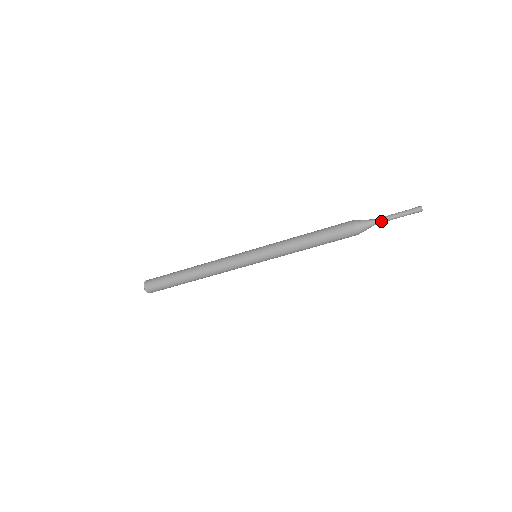
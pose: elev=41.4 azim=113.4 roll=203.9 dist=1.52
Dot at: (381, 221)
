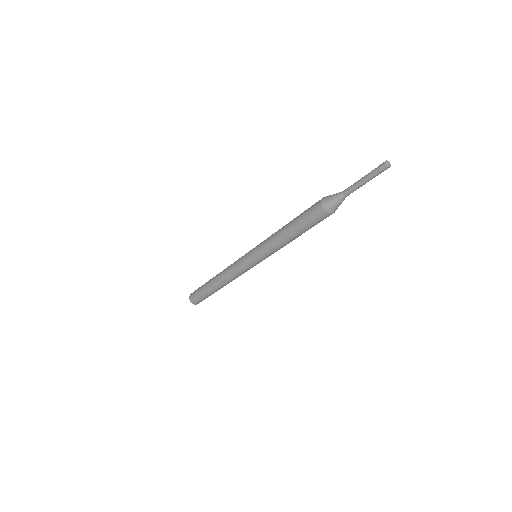
Dot at: (348, 191)
